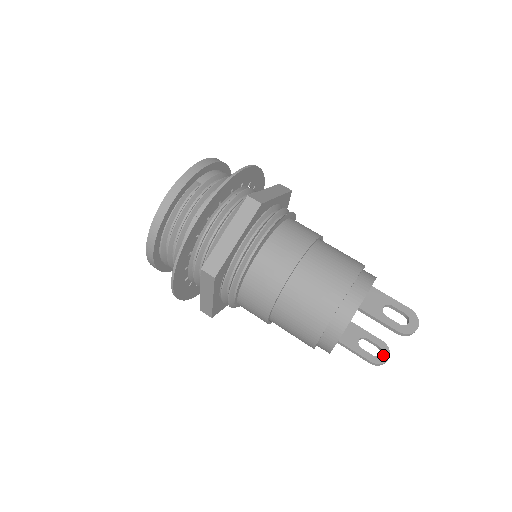
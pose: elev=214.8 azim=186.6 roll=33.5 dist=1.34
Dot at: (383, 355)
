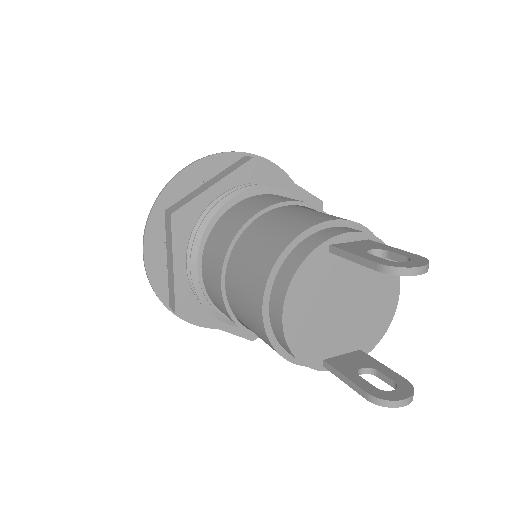
Dot at: (396, 392)
